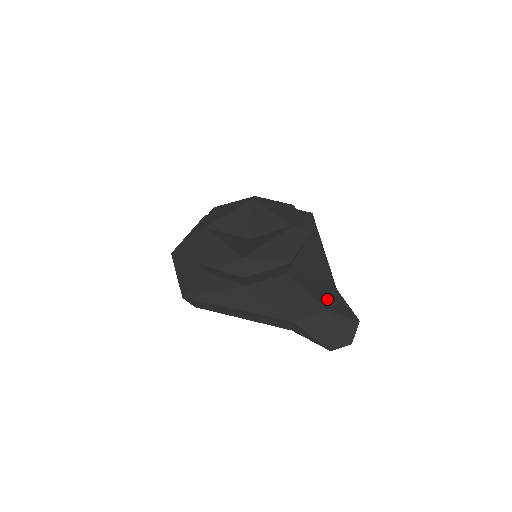
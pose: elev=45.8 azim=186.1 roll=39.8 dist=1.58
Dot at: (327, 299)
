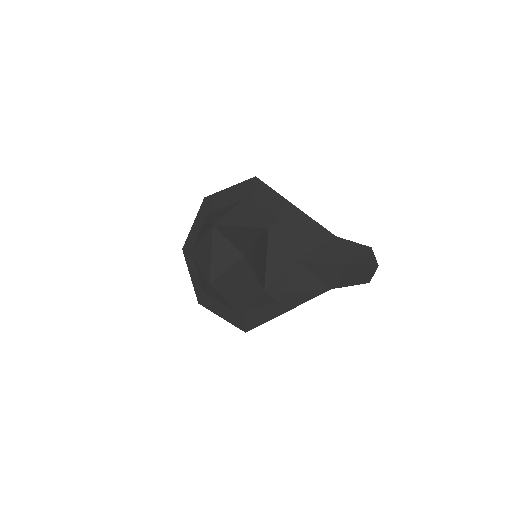
Dot at: (338, 254)
